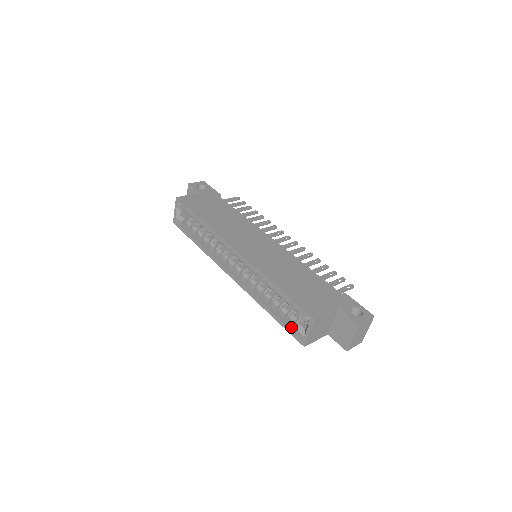
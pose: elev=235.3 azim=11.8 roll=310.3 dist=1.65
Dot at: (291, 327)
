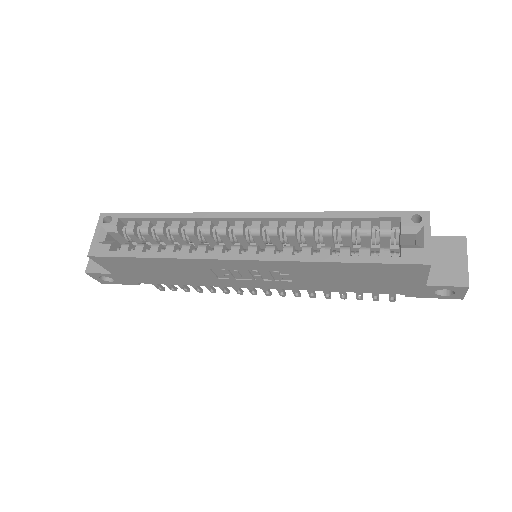
Dot at: (390, 258)
